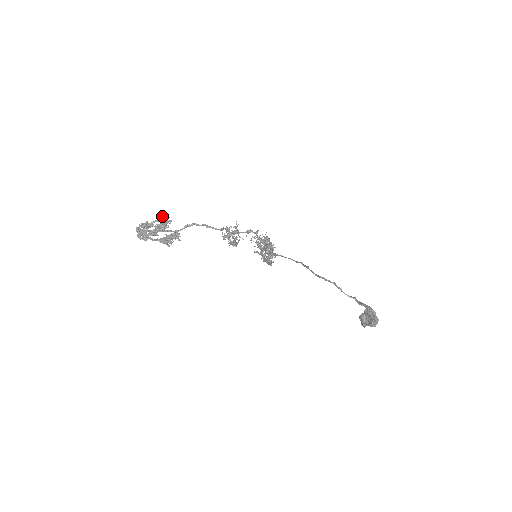
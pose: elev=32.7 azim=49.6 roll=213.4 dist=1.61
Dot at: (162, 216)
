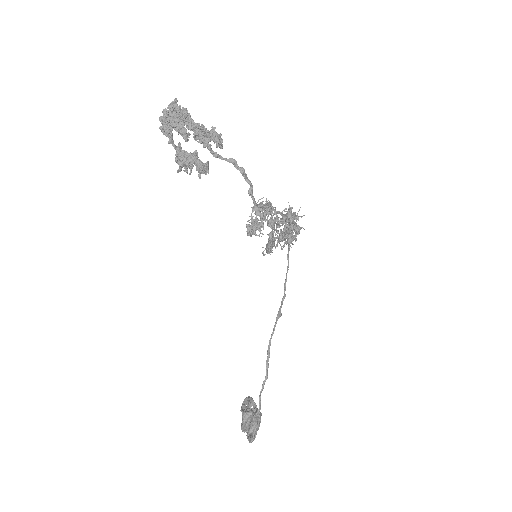
Dot at: (216, 135)
